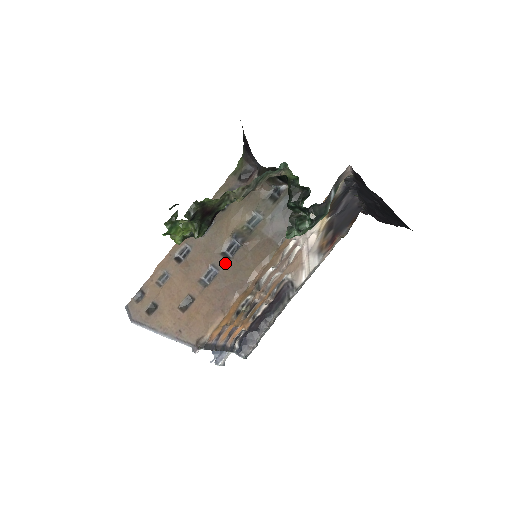
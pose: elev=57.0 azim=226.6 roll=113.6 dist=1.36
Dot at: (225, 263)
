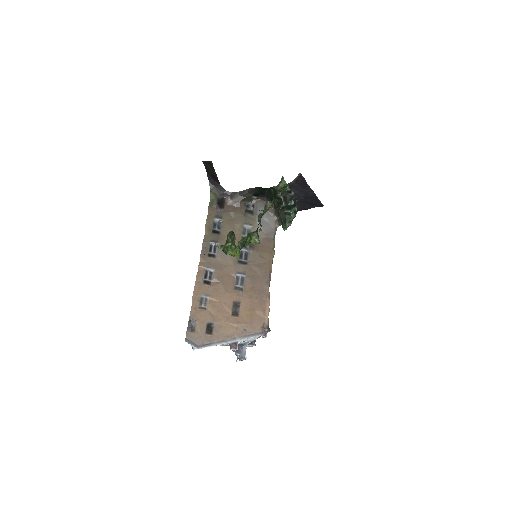
Dot at: (246, 267)
